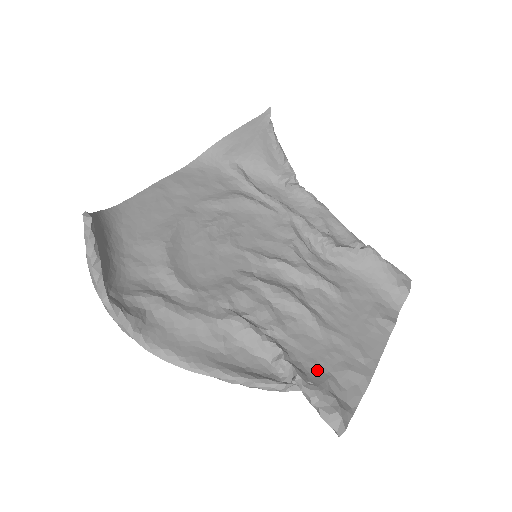
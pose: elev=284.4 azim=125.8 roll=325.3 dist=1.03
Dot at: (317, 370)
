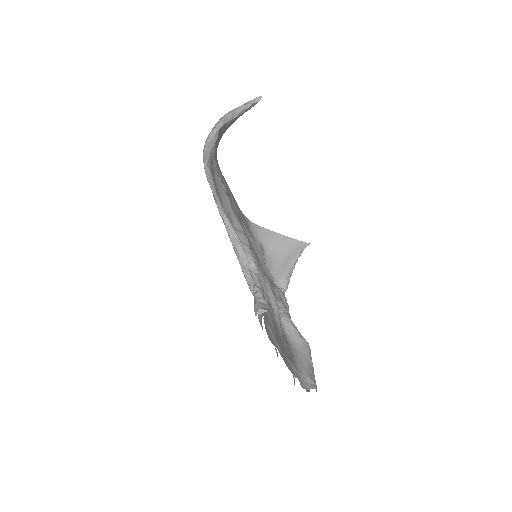
Dot at: occluded
